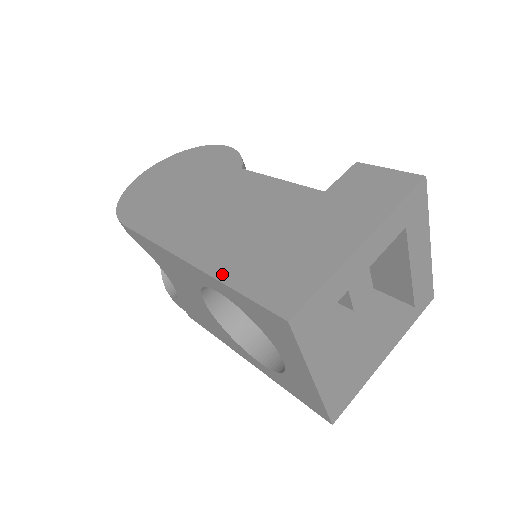
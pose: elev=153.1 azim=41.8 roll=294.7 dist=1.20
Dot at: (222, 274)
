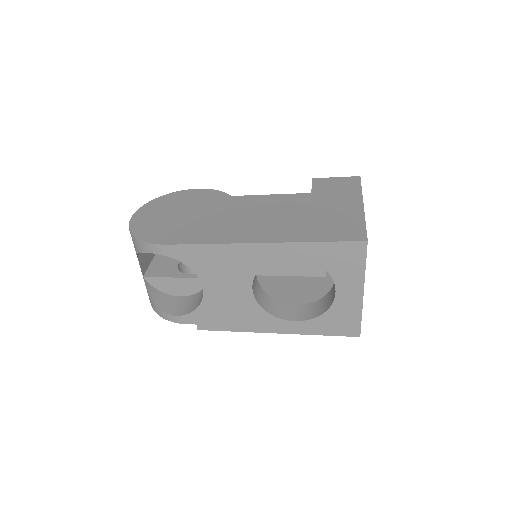
Dot at: (298, 239)
